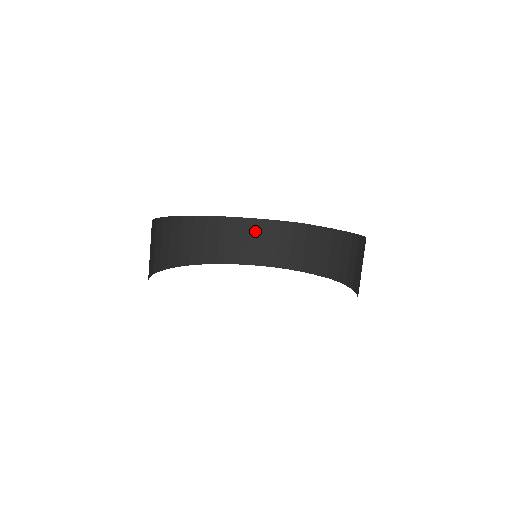
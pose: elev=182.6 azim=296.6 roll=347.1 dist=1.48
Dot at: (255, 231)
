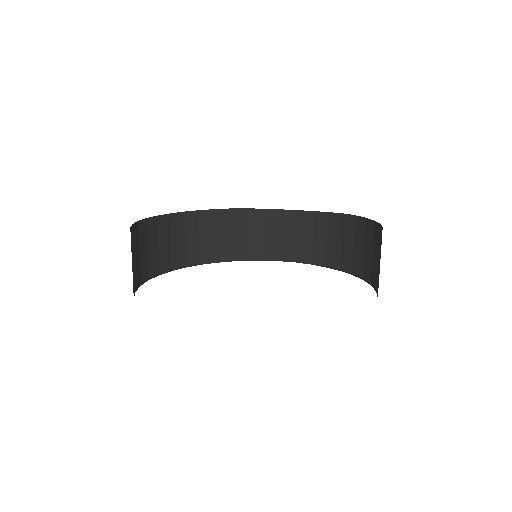
Dot at: (191, 226)
